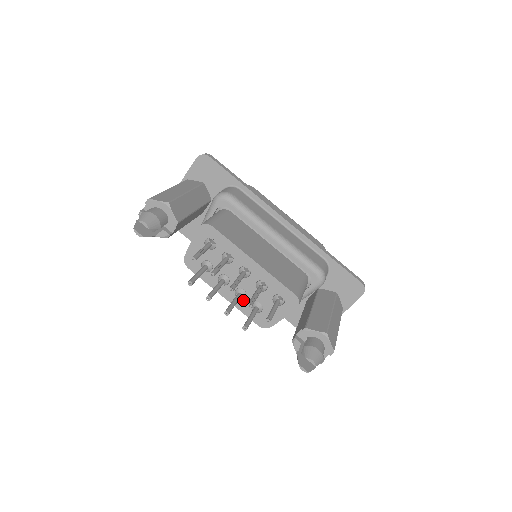
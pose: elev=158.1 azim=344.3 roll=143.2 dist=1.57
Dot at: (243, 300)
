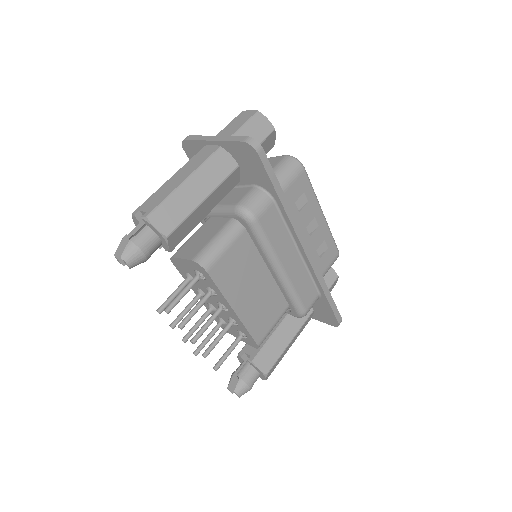
Dot at: occluded
